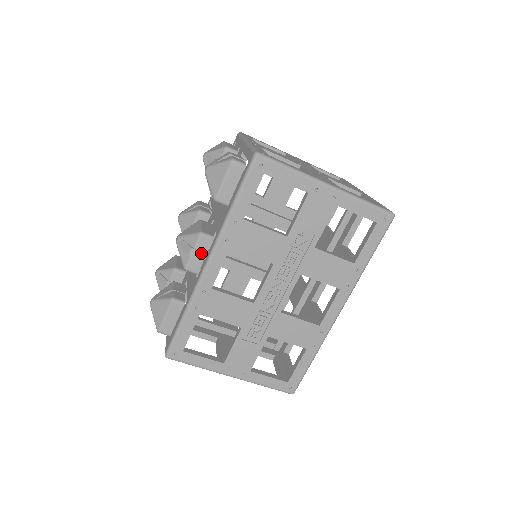
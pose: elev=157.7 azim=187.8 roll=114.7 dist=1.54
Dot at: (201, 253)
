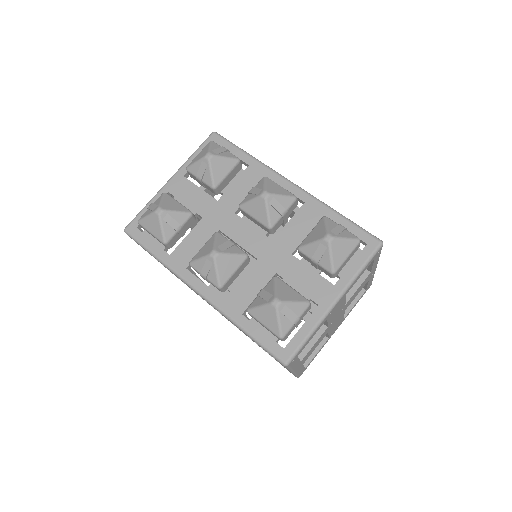
Dot at: (207, 281)
